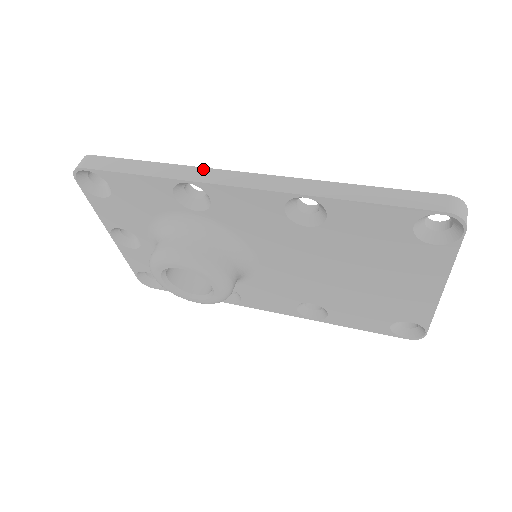
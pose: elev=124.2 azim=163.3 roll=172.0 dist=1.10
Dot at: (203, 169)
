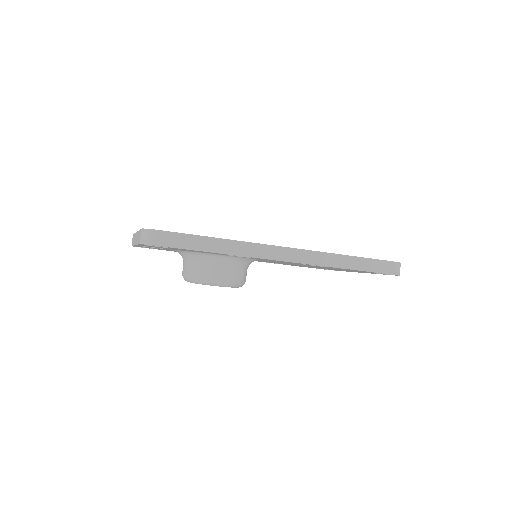
Dot at: (256, 245)
